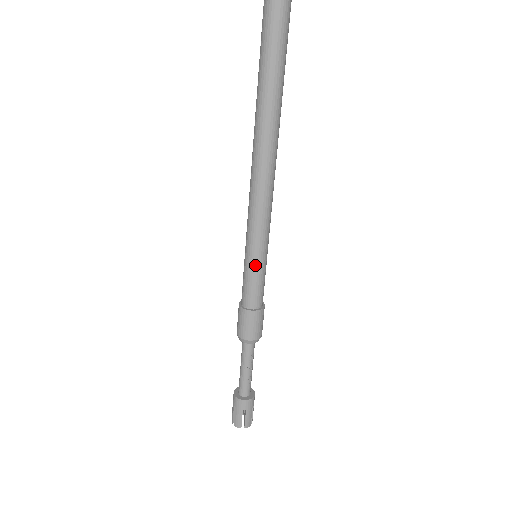
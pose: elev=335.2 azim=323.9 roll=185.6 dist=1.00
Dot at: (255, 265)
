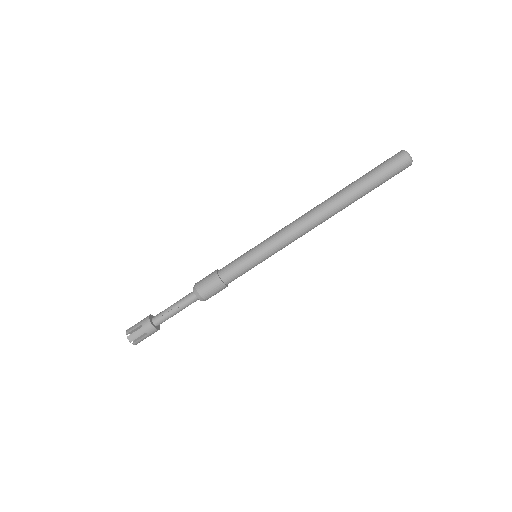
Dot at: (249, 254)
